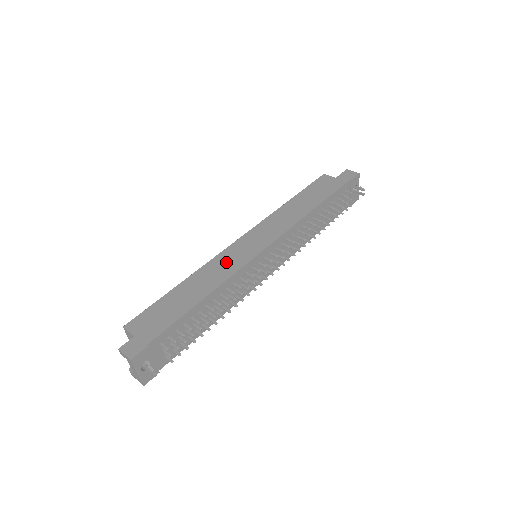
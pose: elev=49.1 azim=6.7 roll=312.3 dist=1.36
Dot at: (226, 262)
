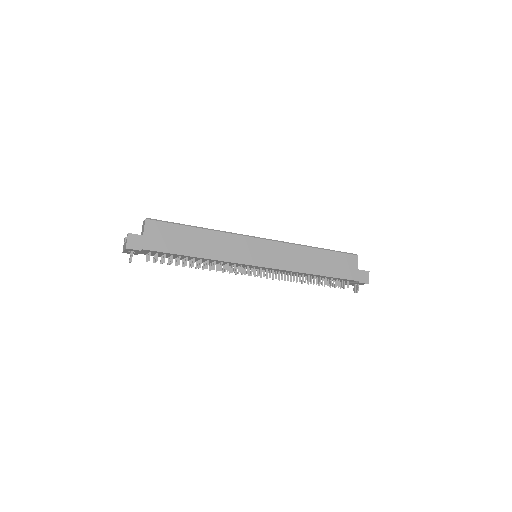
Dot at: (235, 246)
